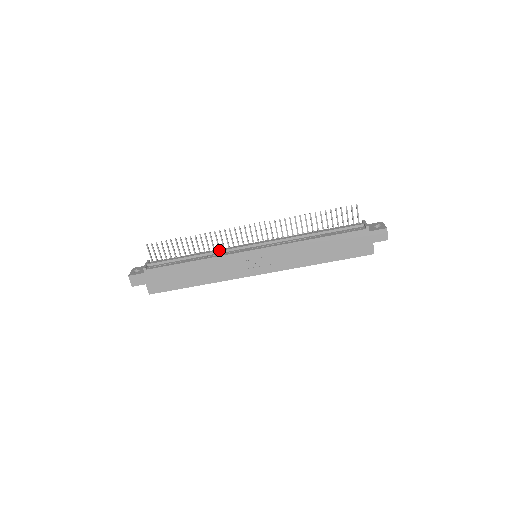
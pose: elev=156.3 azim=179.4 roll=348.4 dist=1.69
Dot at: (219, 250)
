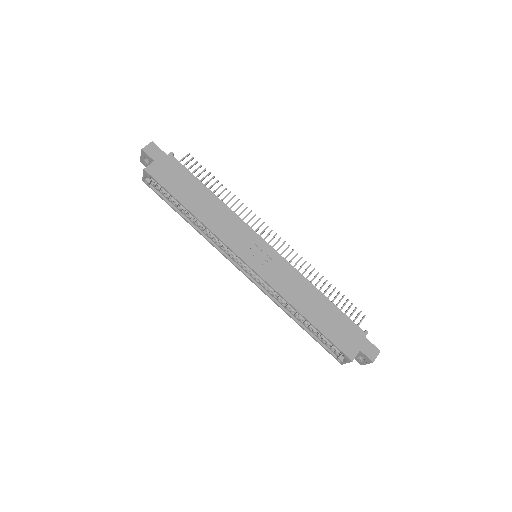
Dot at: occluded
